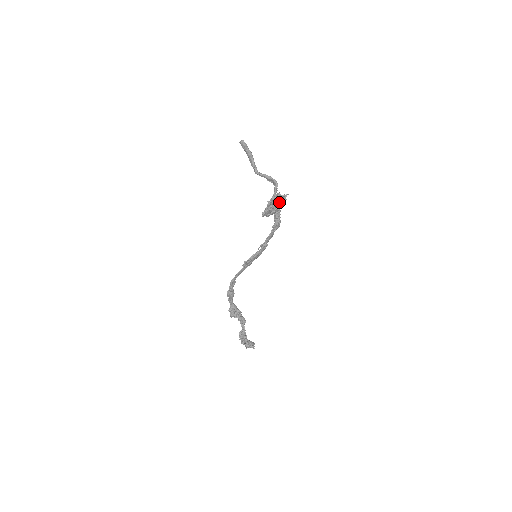
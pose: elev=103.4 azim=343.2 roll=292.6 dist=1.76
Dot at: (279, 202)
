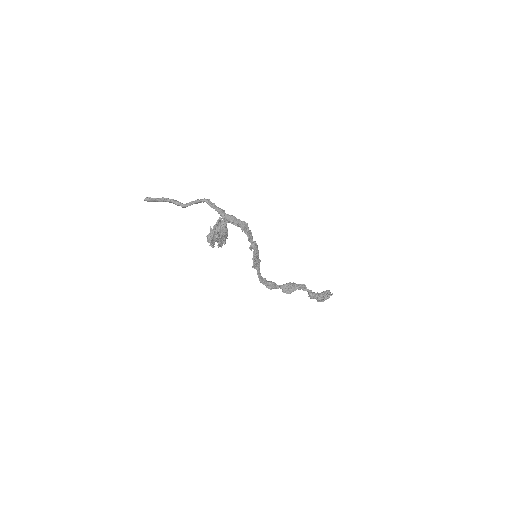
Dot at: (219, 232)
